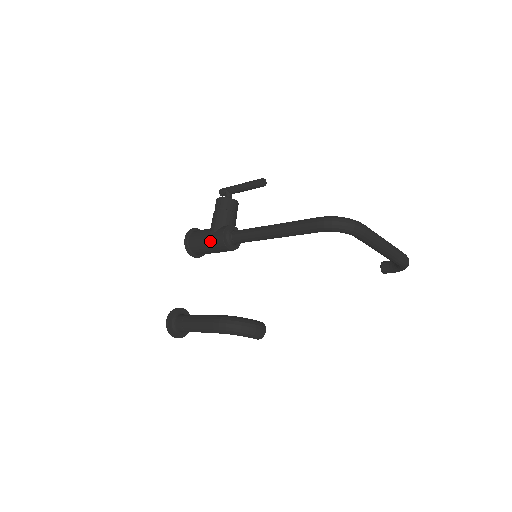
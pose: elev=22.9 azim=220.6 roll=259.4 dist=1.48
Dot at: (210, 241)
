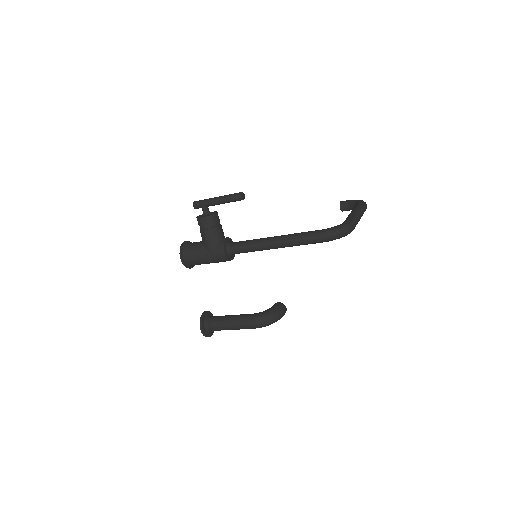
Dot at: (212, 259)
